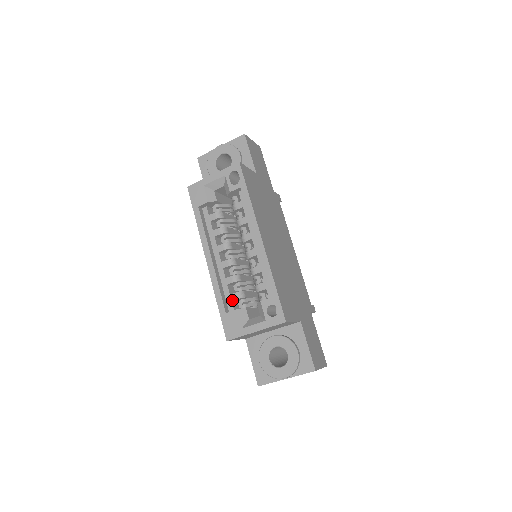
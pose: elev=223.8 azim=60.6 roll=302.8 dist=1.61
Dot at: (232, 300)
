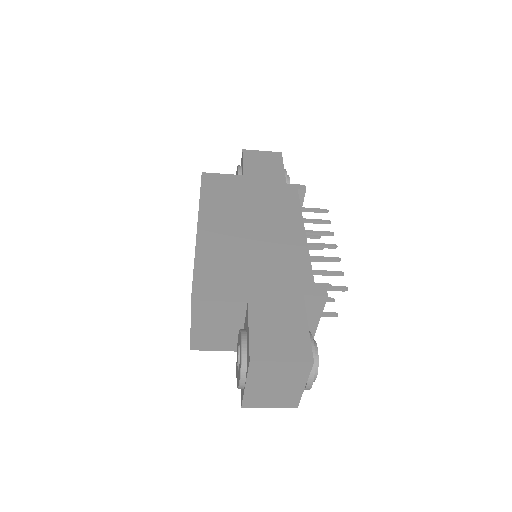
Dot at: occluded
